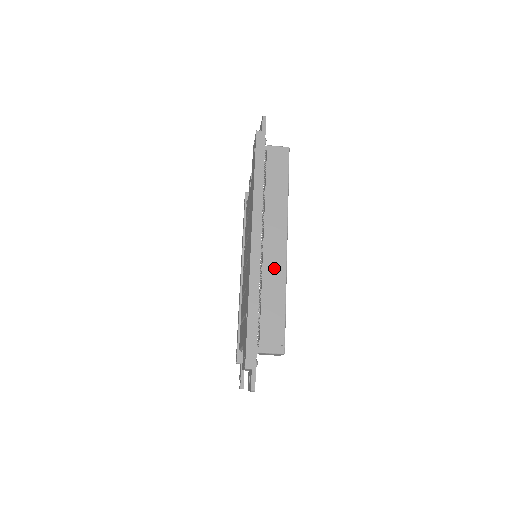
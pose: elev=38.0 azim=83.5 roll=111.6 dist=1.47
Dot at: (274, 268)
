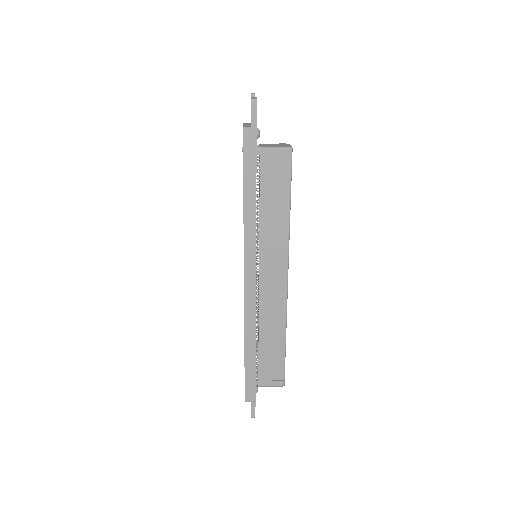
Dot at: (272, 308)
